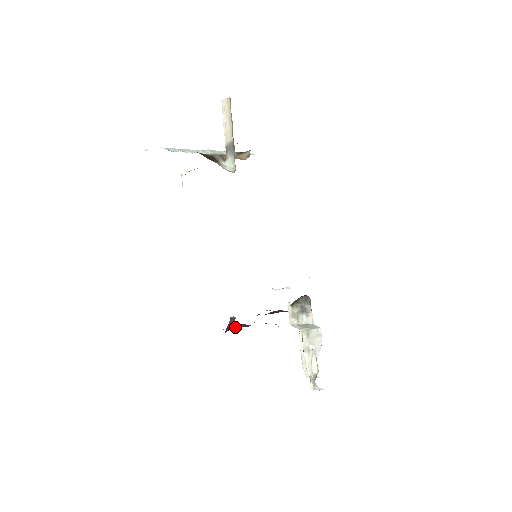
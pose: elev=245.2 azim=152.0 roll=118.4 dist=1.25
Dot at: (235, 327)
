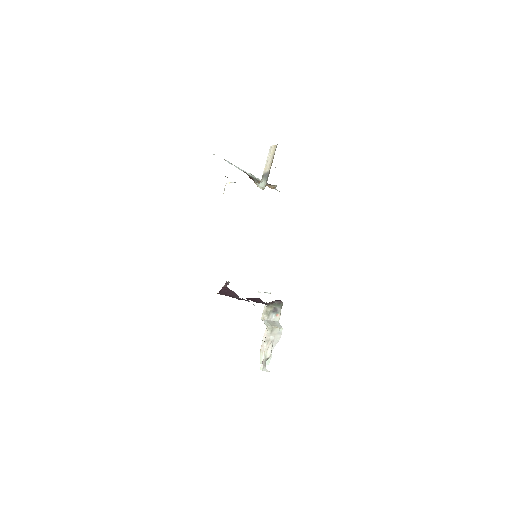
Dot at: (226, 293)
